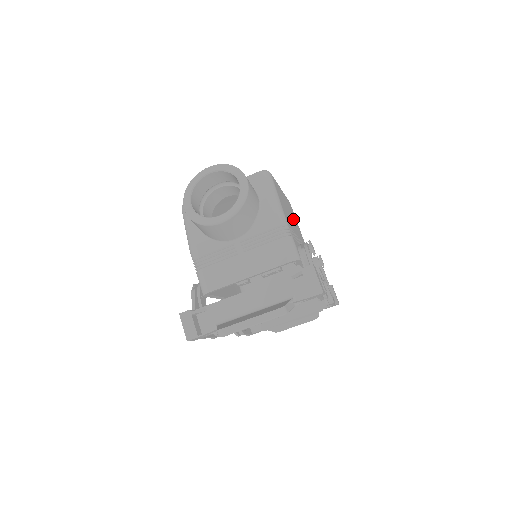
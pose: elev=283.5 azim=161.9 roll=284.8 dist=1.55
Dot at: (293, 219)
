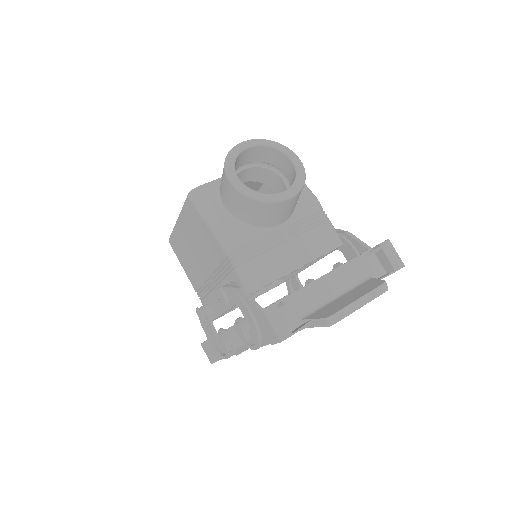
Dot at: occluded
